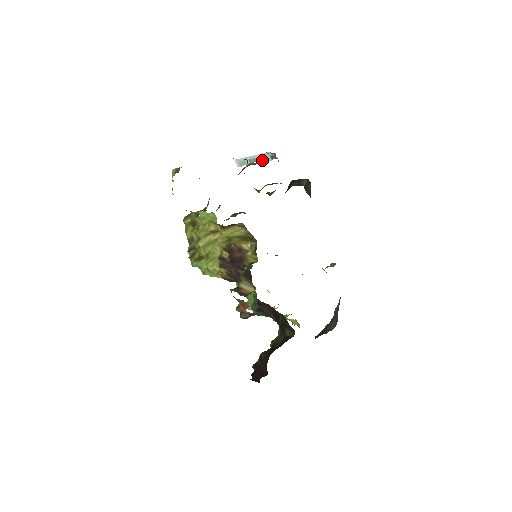
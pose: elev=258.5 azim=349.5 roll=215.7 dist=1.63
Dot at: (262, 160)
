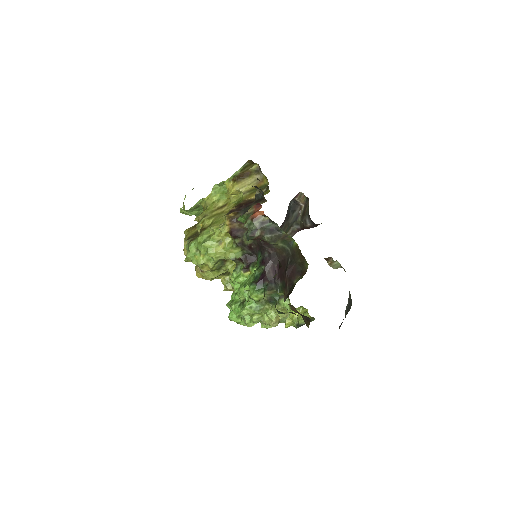
Dot at: occluded
